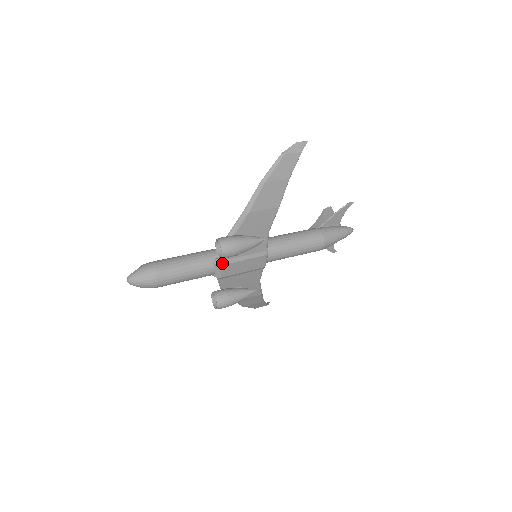
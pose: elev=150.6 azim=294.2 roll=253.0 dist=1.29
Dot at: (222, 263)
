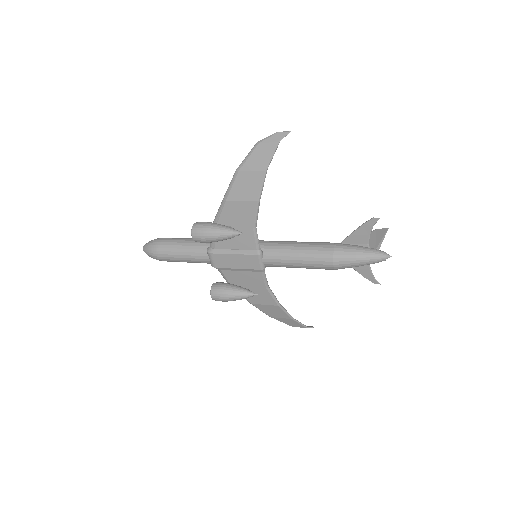
Dot at: (211, 251)
